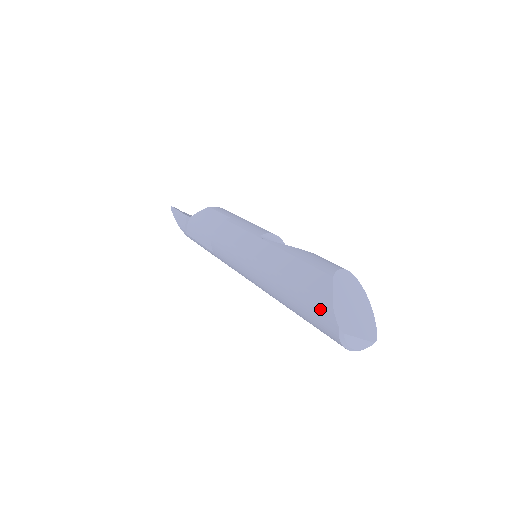
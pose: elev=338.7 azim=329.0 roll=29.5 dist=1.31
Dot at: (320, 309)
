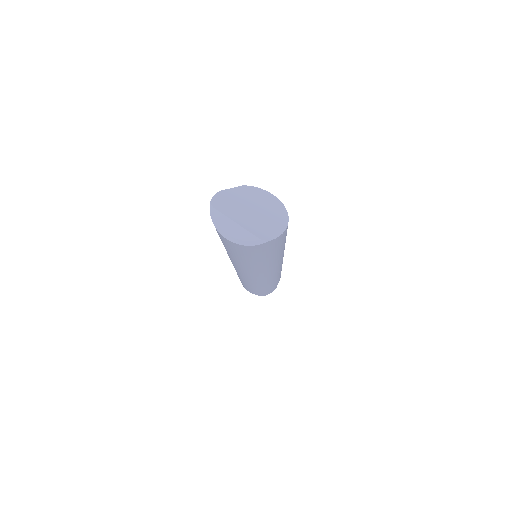
Dot at: occluded
